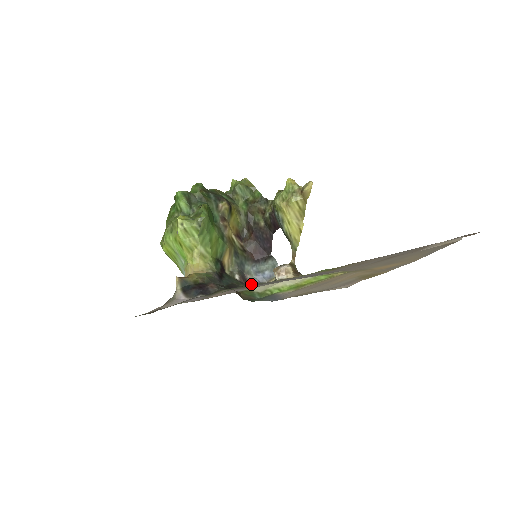
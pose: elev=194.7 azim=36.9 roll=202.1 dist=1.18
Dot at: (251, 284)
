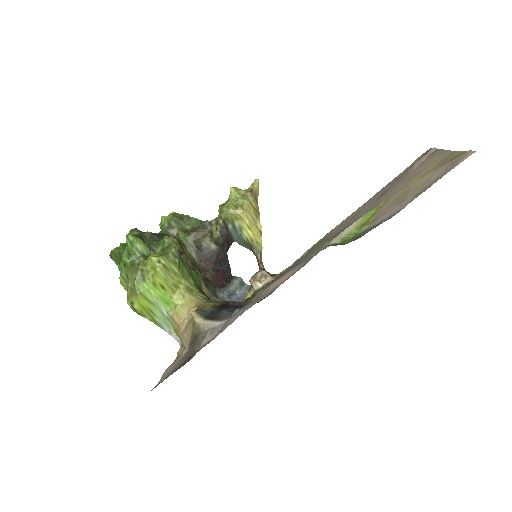
Dot at: occluded
